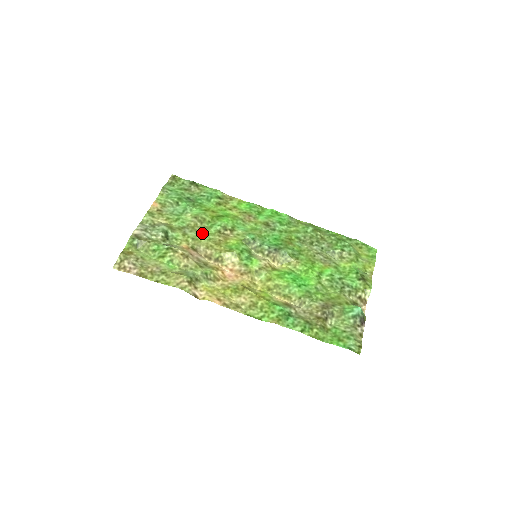
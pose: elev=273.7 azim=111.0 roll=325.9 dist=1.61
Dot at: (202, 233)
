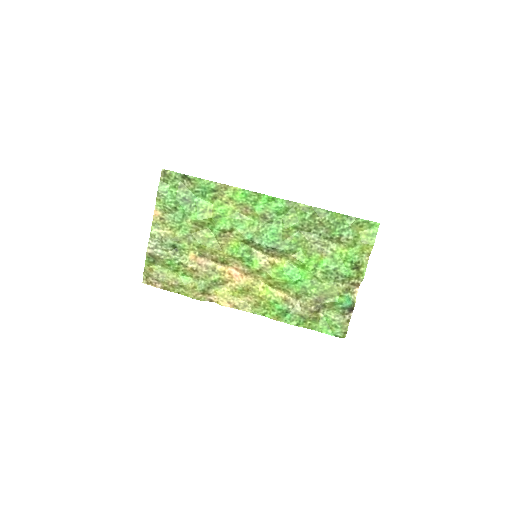
Dot at: (204, 240)
